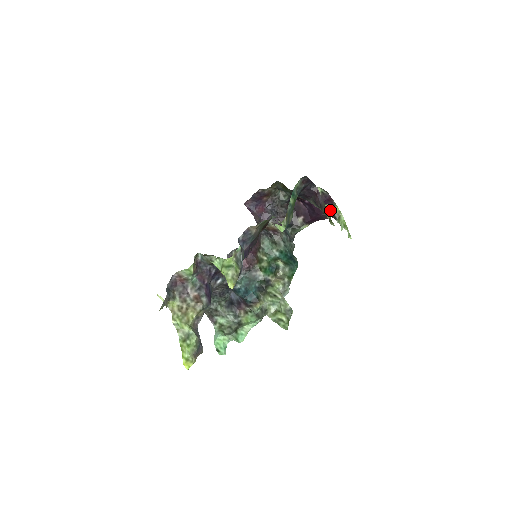
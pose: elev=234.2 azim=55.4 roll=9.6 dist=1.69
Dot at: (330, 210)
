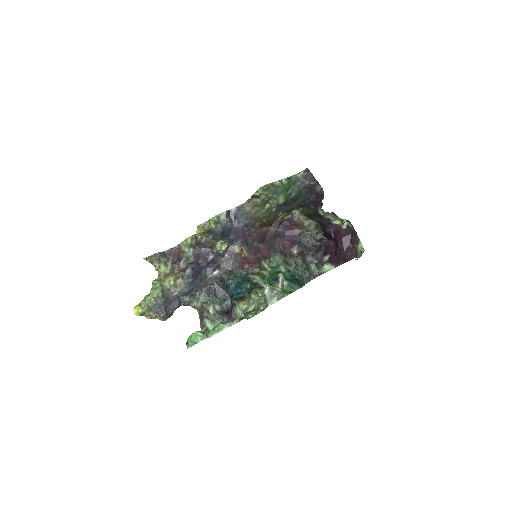
Dot at: (354, 246)
